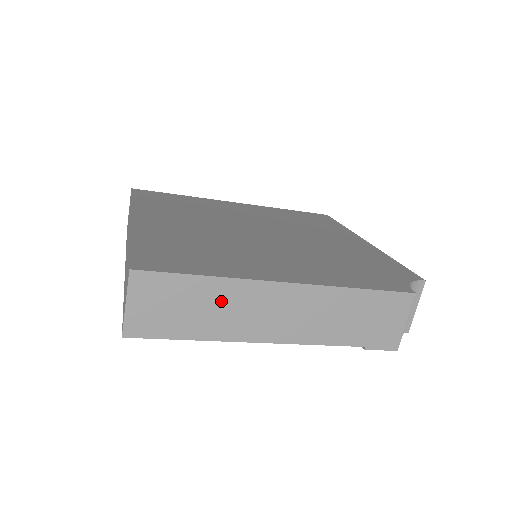
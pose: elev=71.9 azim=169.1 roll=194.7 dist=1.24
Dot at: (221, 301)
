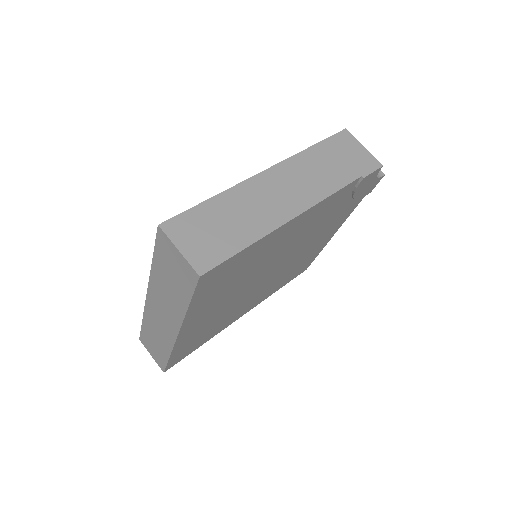
Dot at: (239, 207)
